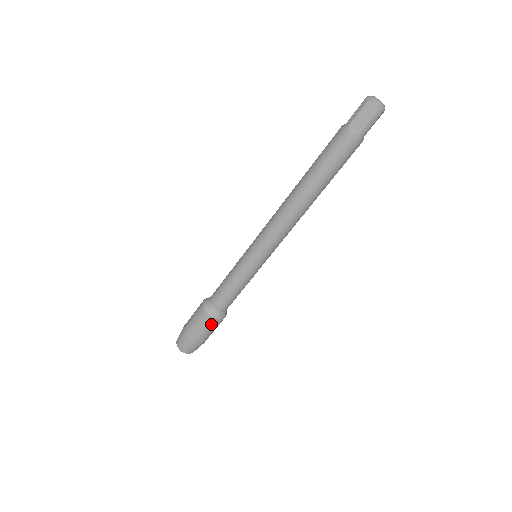
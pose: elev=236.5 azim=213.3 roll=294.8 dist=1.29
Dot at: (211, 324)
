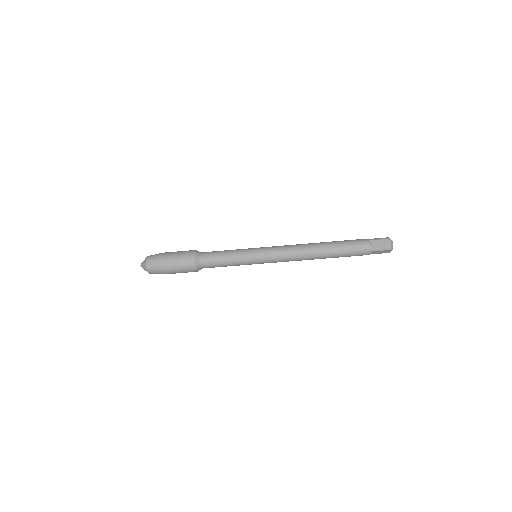
Dot at: (187, 264)
